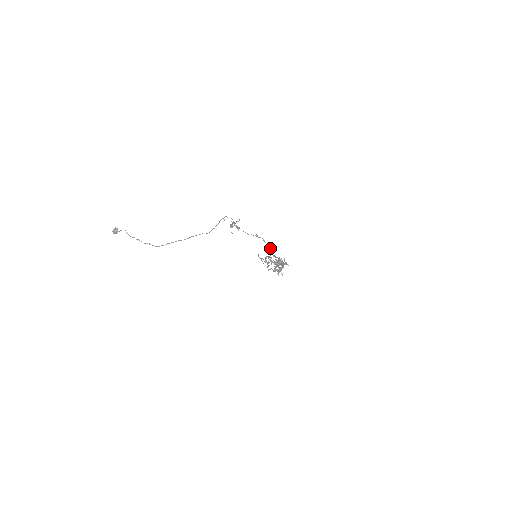
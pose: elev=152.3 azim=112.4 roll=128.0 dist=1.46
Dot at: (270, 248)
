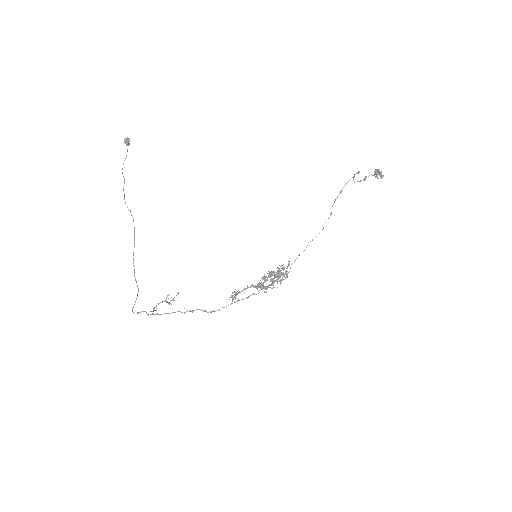
Dot at: (215, 311)
